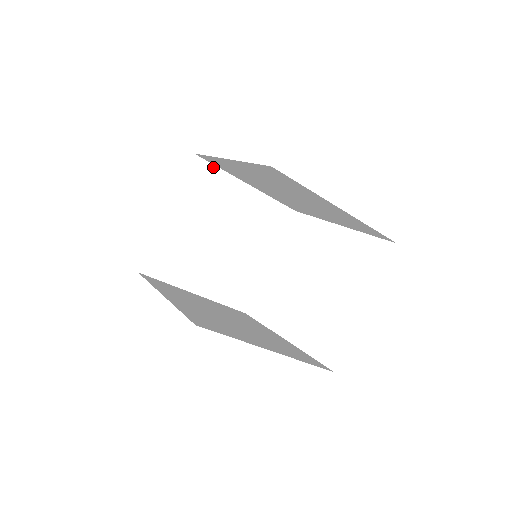
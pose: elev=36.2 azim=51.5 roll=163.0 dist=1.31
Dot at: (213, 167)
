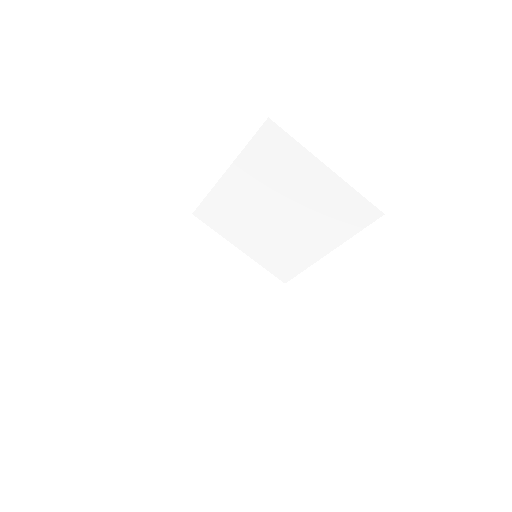
Dot at: (208, 228)
